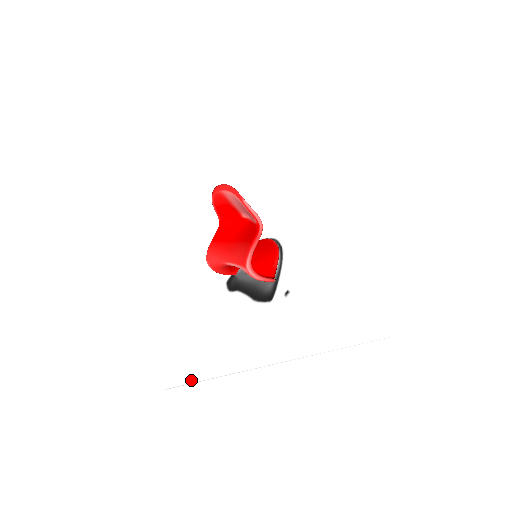
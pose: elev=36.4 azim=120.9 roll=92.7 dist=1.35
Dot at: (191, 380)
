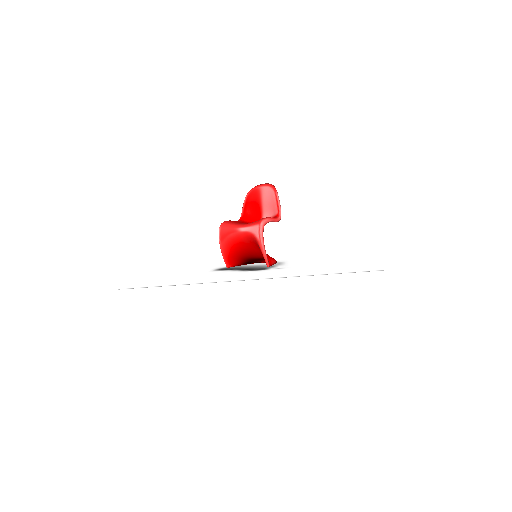
Dot at: (154, 286)
